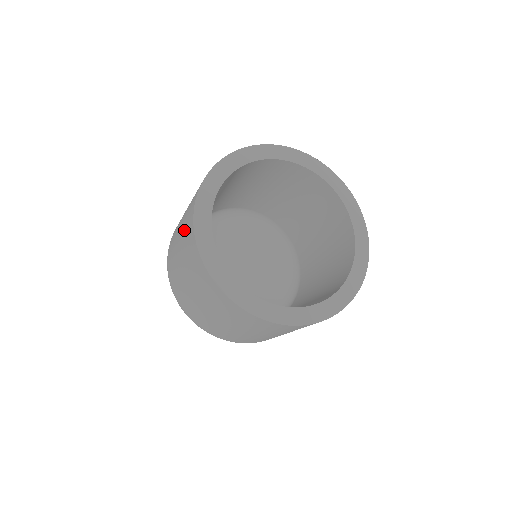
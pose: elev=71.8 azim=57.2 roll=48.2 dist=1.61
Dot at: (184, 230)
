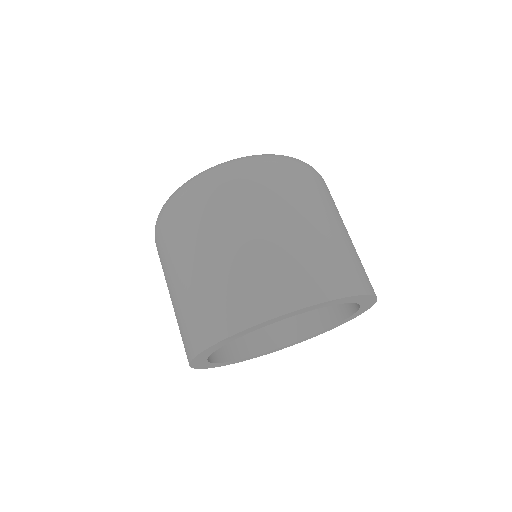
Dot at: (220, 292)
